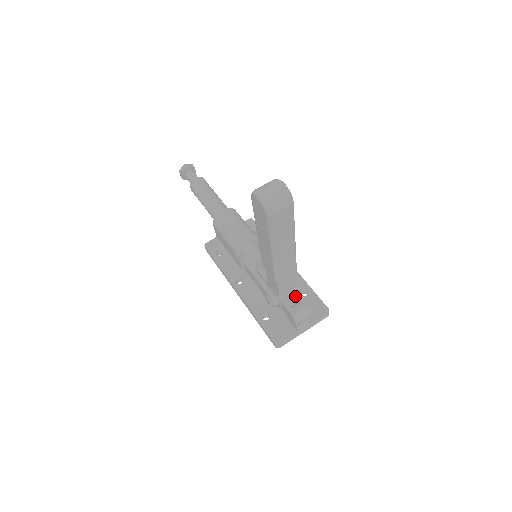
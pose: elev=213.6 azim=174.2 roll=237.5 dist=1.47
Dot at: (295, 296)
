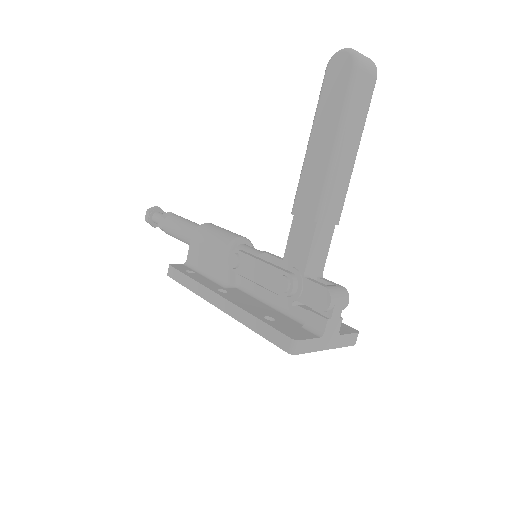
Dot at: (323, 279)
